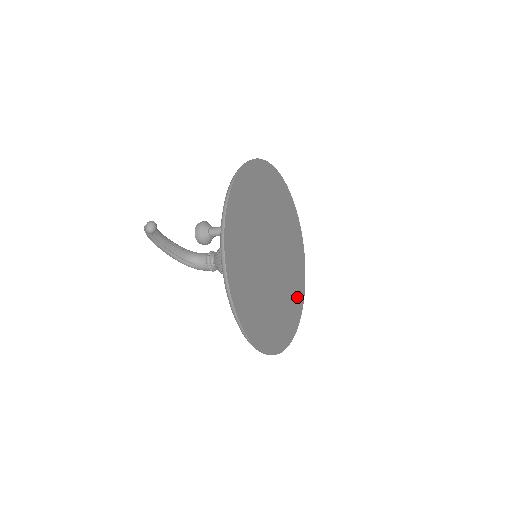
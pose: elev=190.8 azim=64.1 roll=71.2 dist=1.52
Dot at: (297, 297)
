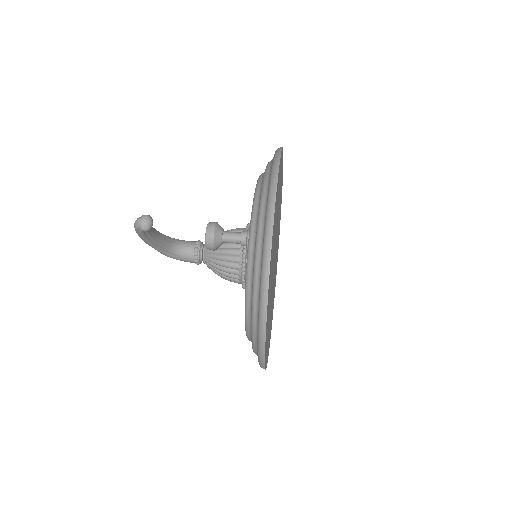
Dot at: occluded
